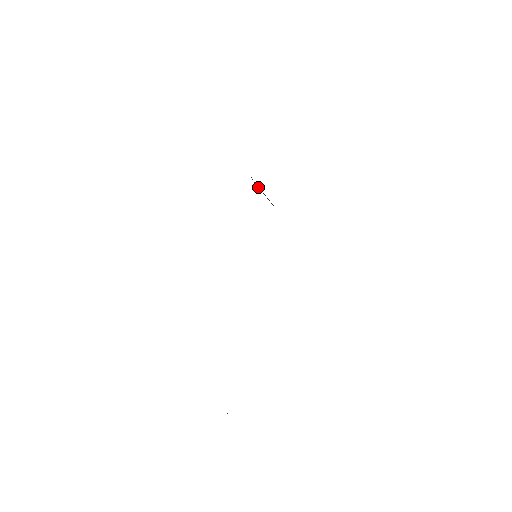
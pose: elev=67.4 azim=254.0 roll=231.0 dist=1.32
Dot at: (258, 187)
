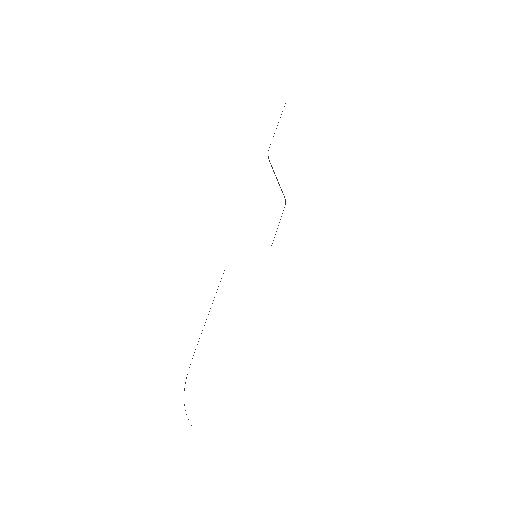
Dot at: occluded
